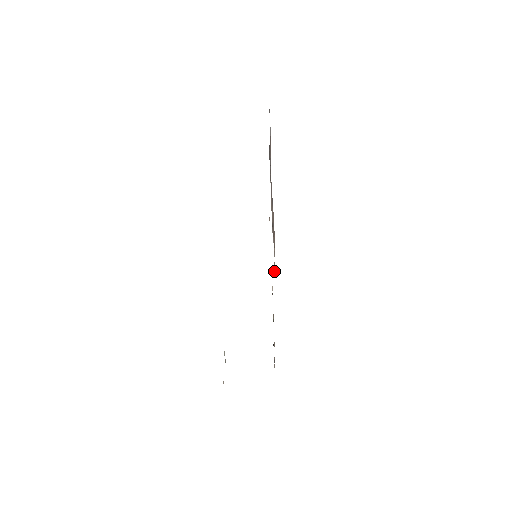
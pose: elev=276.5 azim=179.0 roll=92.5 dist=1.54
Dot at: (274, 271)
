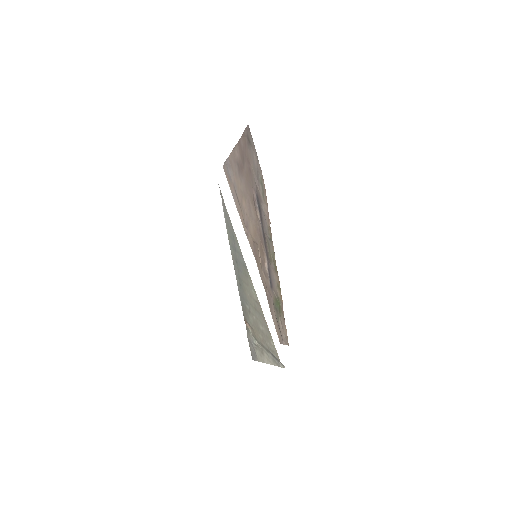
Dot at: (267, 265)
